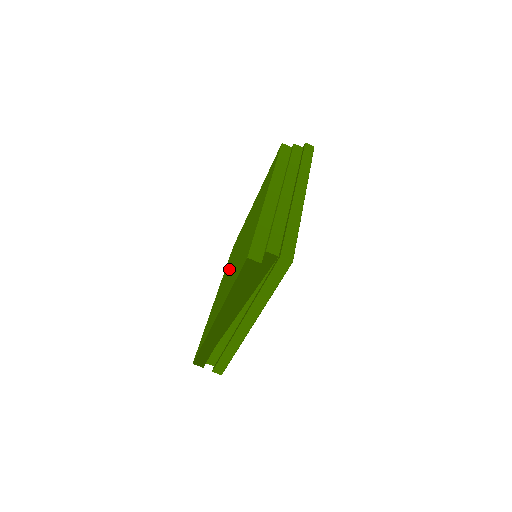
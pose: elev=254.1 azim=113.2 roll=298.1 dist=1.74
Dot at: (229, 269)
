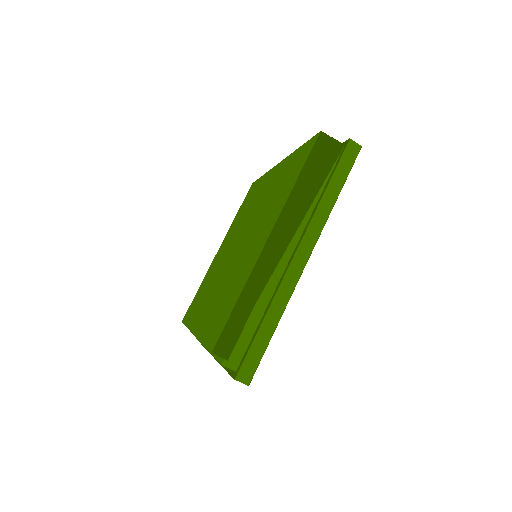
Dot at: (223, 274)
